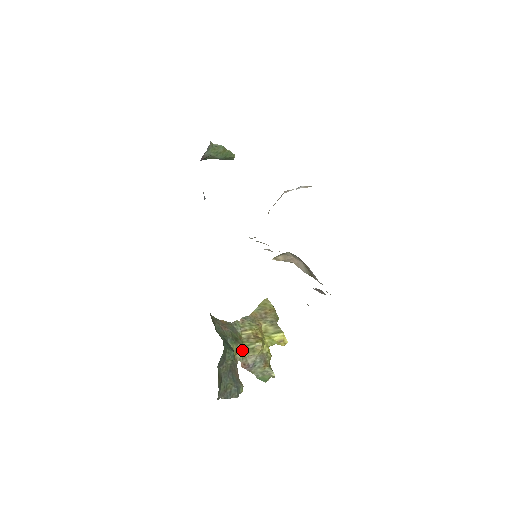
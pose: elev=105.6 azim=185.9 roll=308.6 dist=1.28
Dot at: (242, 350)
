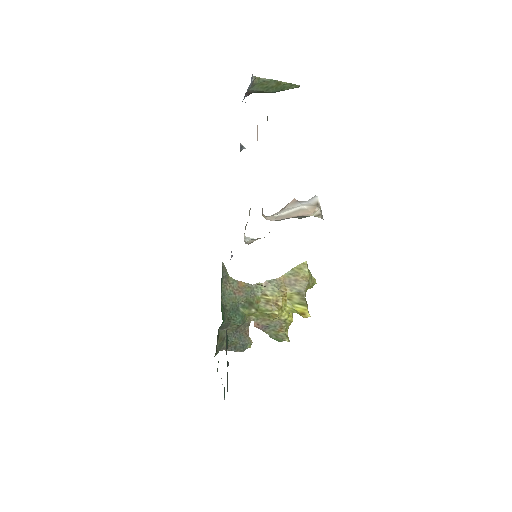
Dot at: (257, 313)
